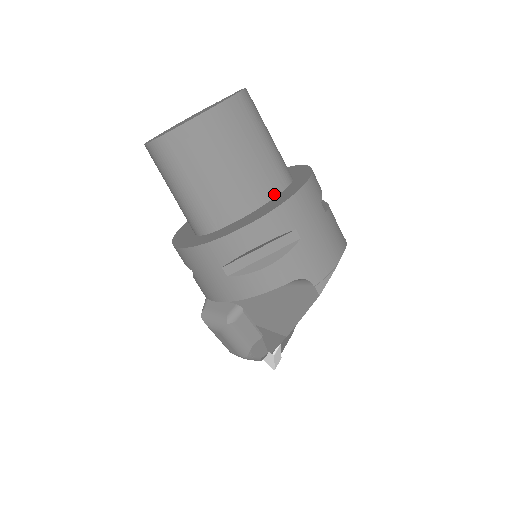
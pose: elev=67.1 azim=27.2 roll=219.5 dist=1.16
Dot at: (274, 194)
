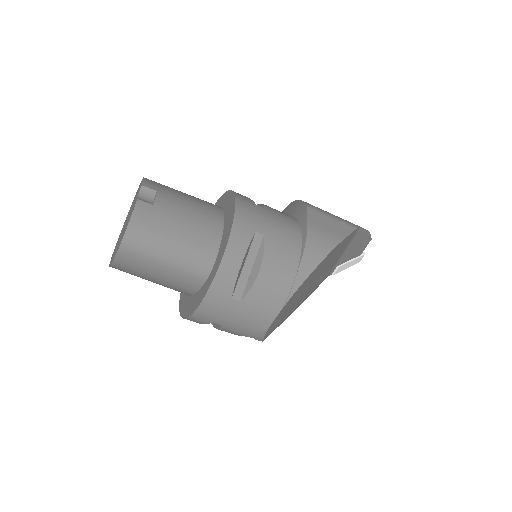
Dot at: (197, 289)
